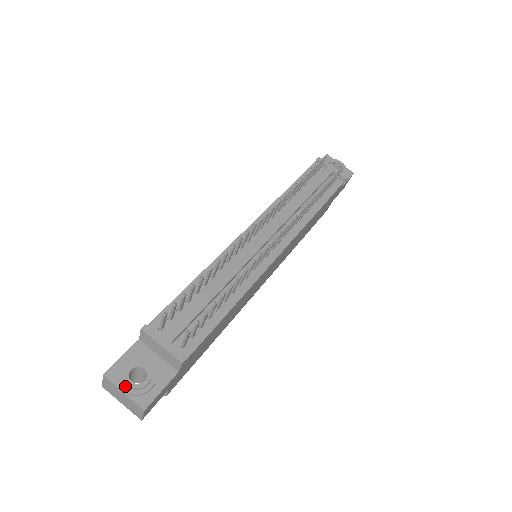
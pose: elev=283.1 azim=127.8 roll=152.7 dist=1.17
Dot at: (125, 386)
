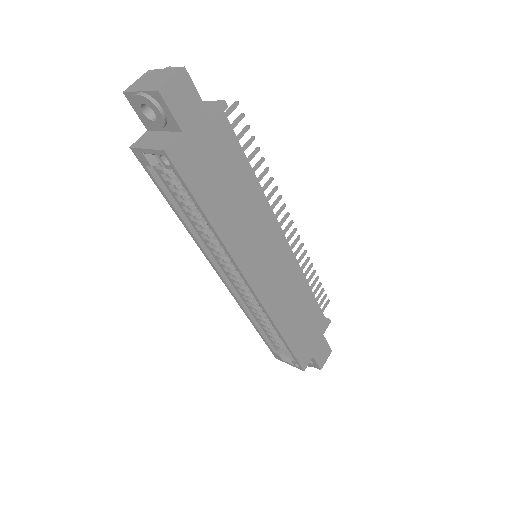
Dot at: occluded
